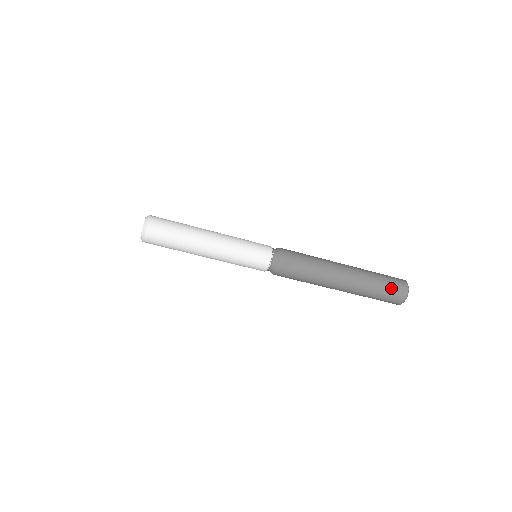
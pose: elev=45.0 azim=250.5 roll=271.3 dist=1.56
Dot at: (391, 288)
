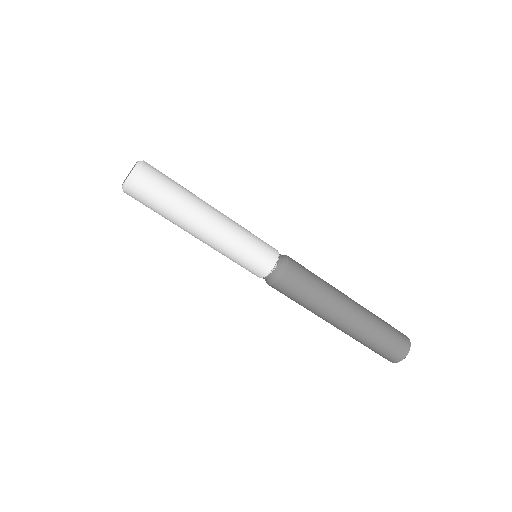
Dot at: (389, 347)
